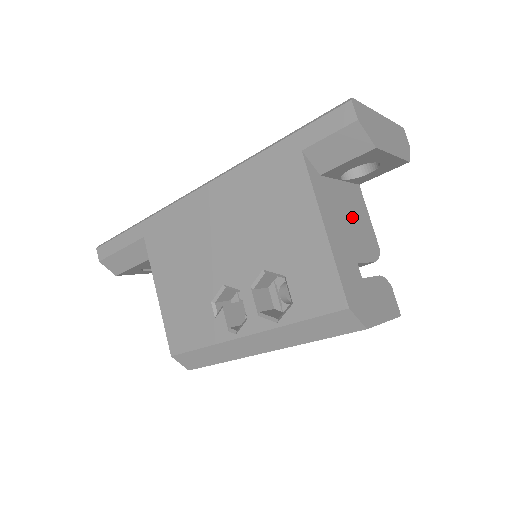
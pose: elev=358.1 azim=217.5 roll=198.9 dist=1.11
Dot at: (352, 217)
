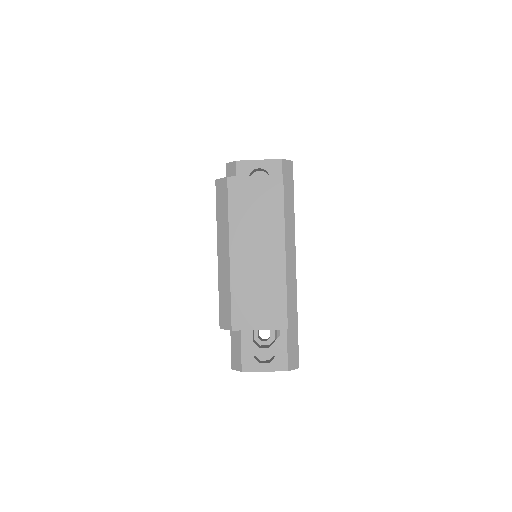
Dot at: occluded
